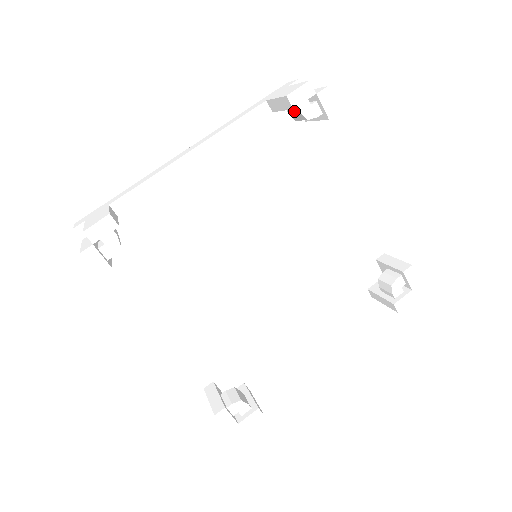
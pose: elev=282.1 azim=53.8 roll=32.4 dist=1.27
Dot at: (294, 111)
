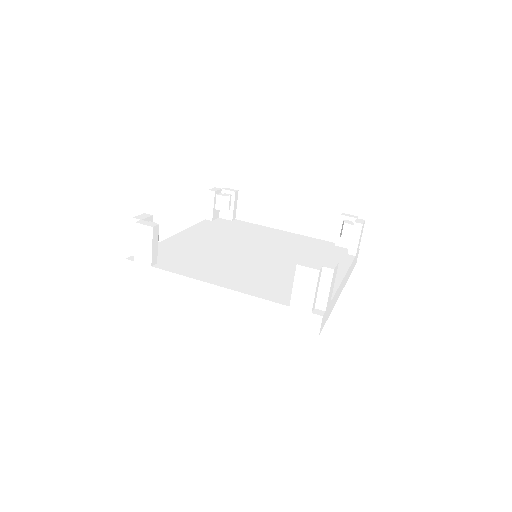
Dot at: (342, 226)
